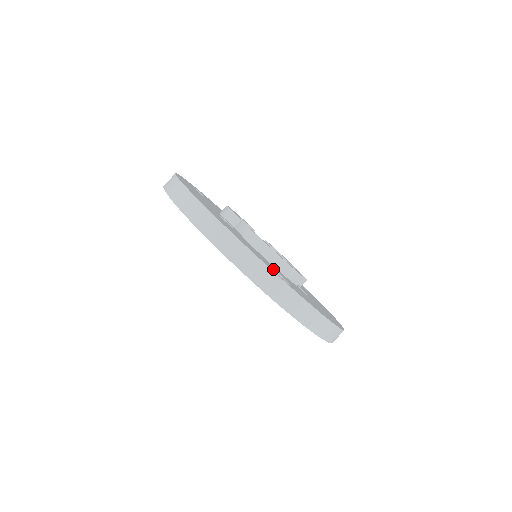
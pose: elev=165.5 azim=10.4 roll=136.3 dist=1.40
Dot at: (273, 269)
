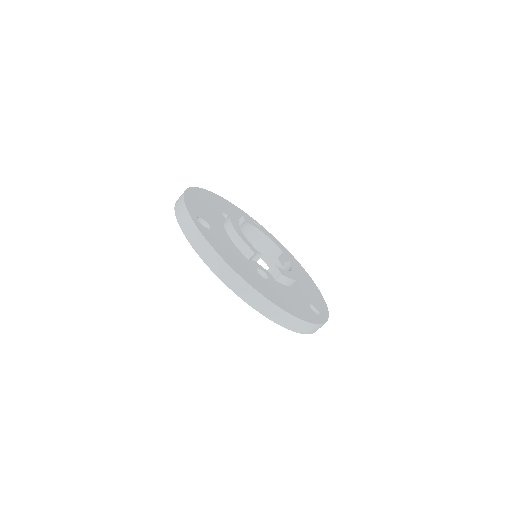
Dot at: (201, 217)
